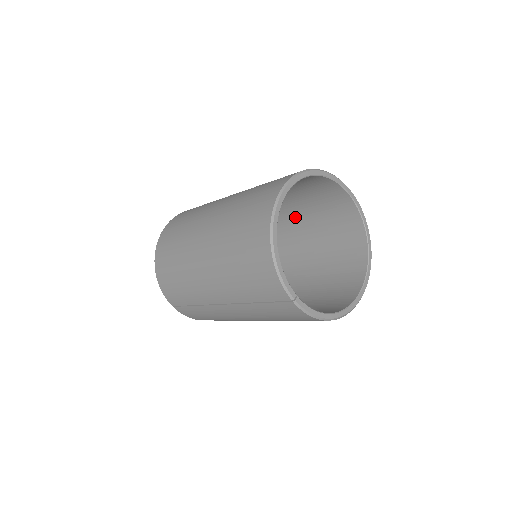
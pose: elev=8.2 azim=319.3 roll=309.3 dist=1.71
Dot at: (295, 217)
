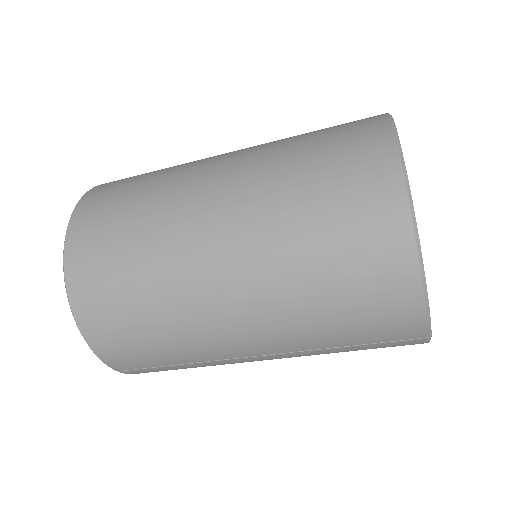
Dot at: occluded
